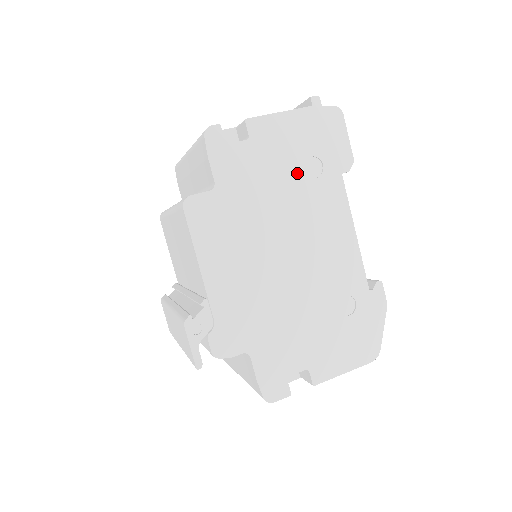
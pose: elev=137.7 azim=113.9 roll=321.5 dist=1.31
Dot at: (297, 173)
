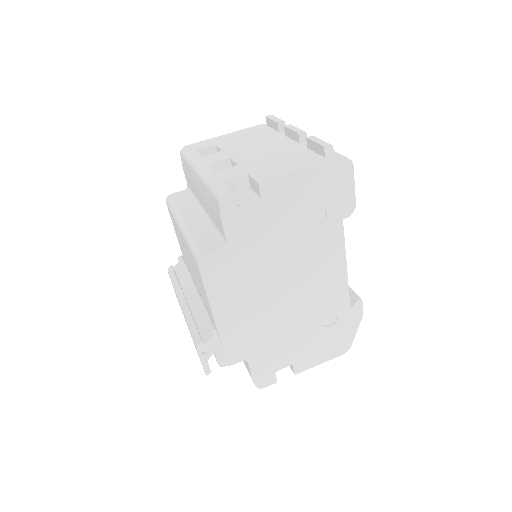
Dot at: (302, 224)
